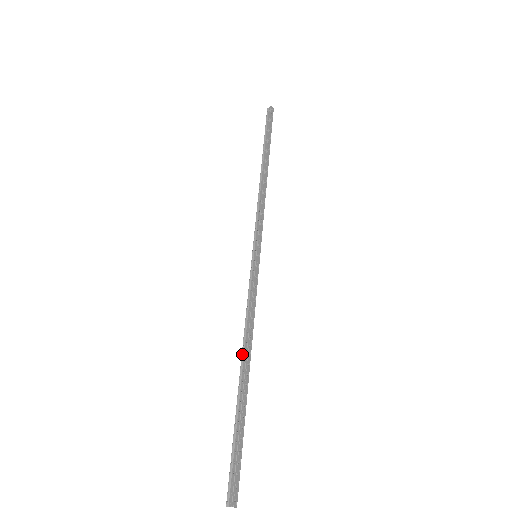
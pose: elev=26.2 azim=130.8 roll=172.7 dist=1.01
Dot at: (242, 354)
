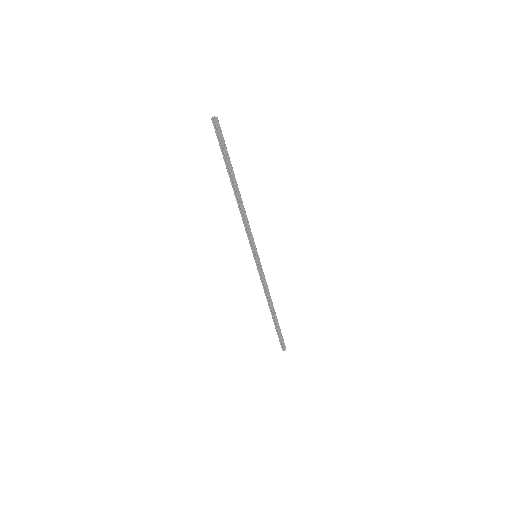
Dot at: (268, 304)
